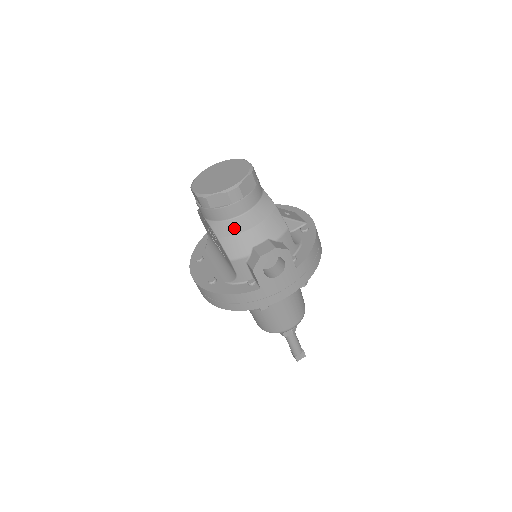
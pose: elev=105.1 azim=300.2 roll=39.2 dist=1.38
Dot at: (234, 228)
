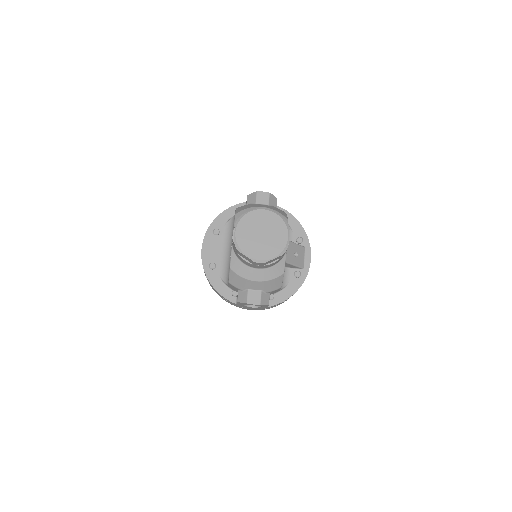
Dot at: (244, 272)
